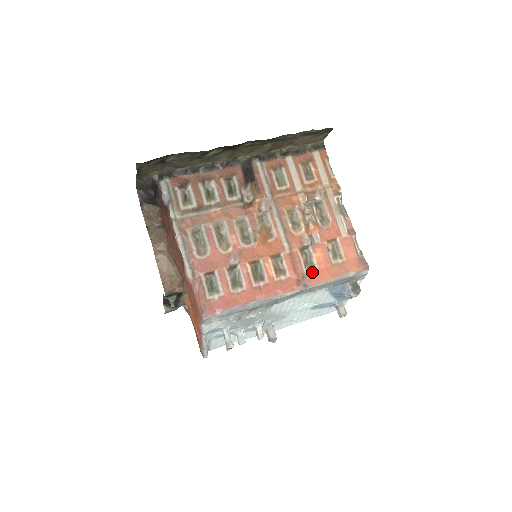
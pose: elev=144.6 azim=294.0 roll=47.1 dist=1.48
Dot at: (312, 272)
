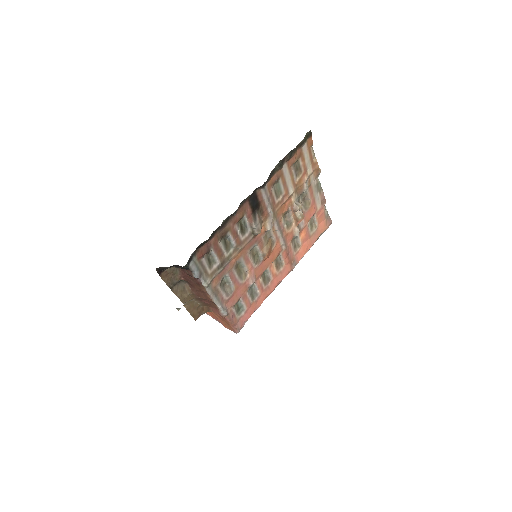
Dot at: (298, 251)
